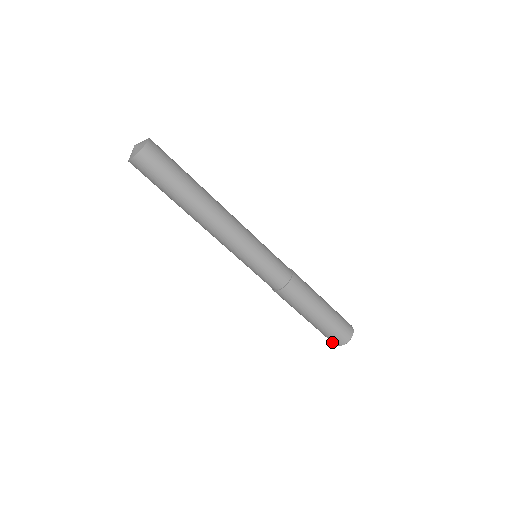
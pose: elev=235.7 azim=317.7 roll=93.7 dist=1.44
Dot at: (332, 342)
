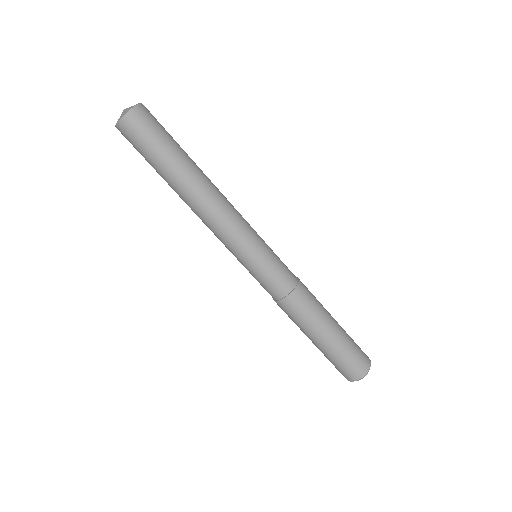
Dot at: (344, 376)
